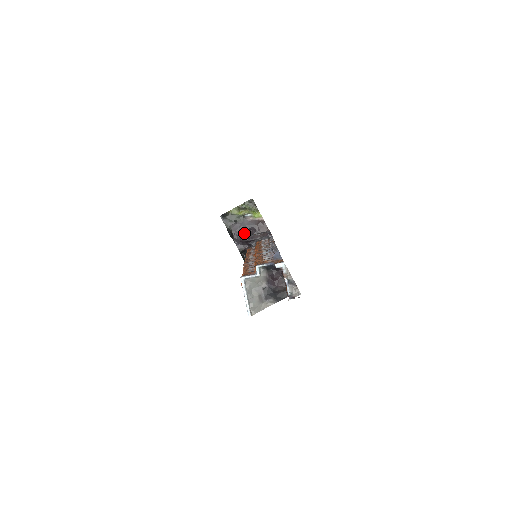
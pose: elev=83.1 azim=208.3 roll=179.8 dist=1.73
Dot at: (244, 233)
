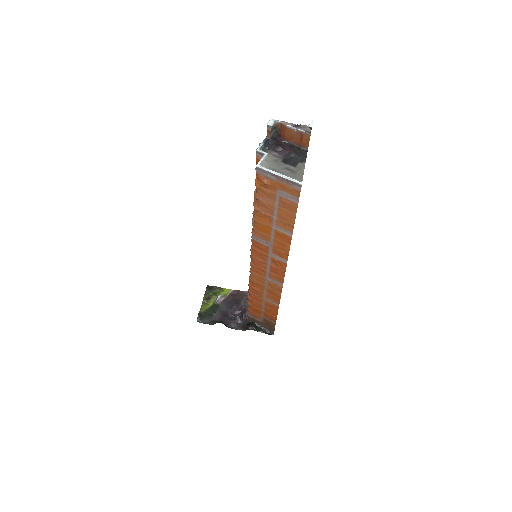
Dot at: (231, 312)
